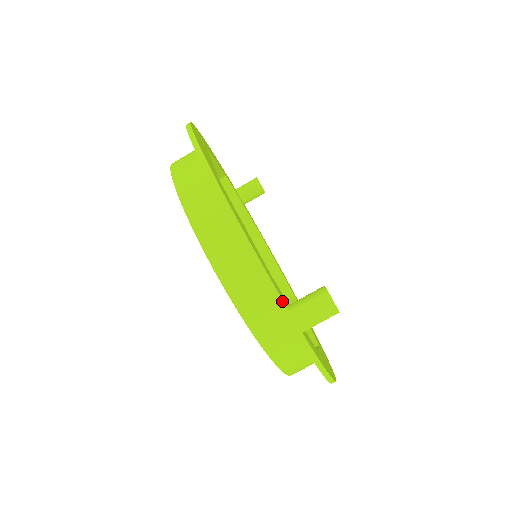
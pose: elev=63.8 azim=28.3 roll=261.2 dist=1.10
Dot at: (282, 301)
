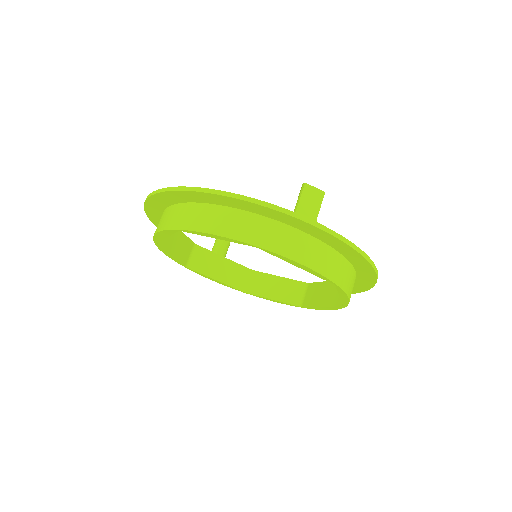
Dot at: (285, 210)
